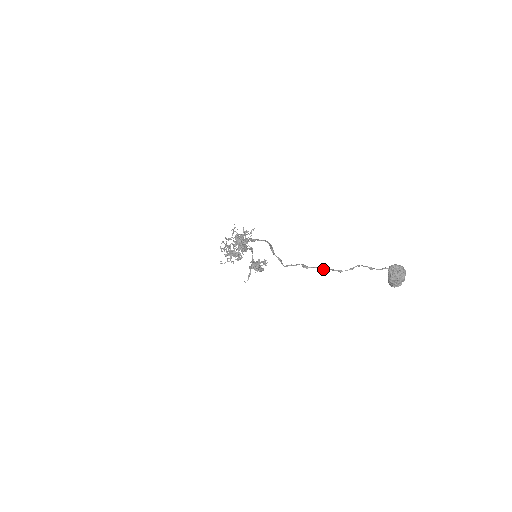
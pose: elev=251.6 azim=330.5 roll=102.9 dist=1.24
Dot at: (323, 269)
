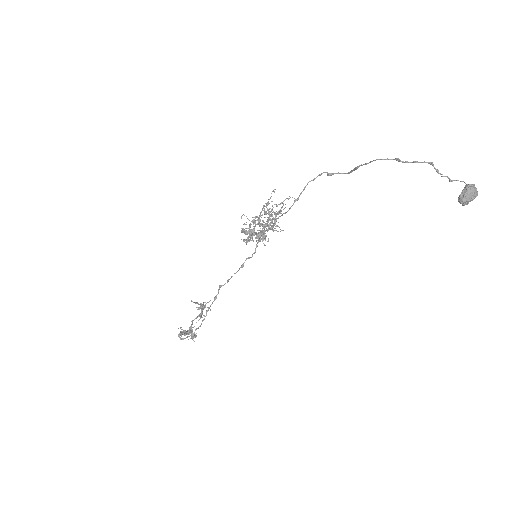
Dot at: occluded
